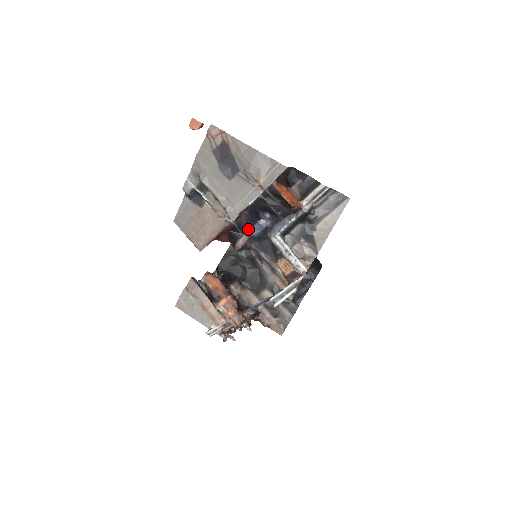
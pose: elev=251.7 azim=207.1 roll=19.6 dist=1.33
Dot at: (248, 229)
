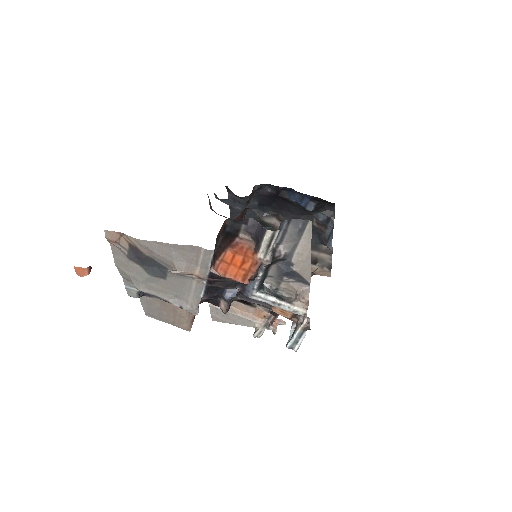
Dot at: (221, 294)
